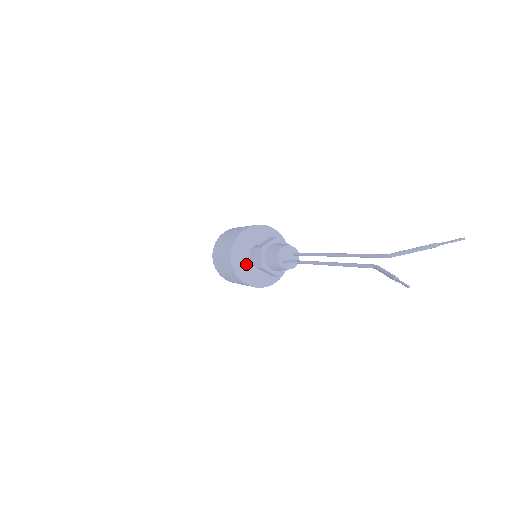
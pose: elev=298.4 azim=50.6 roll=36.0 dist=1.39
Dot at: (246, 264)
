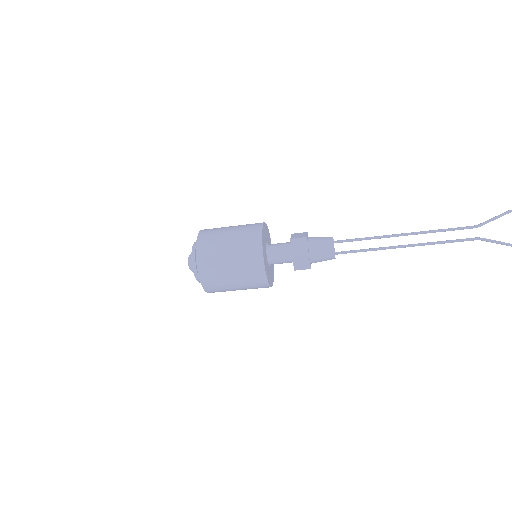
Dot at: (269, 272)
